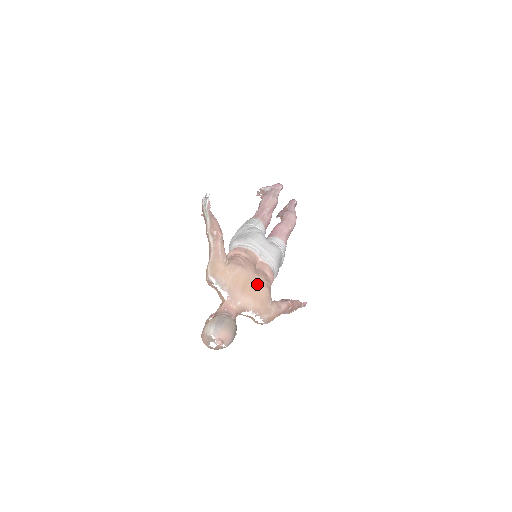
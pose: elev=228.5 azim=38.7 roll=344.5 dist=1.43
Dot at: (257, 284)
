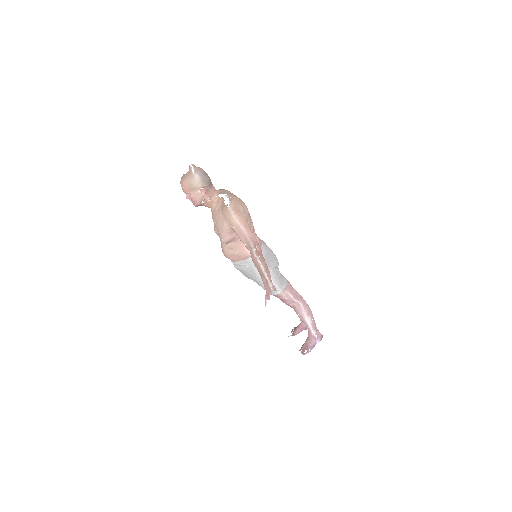
Dot at: occluded
